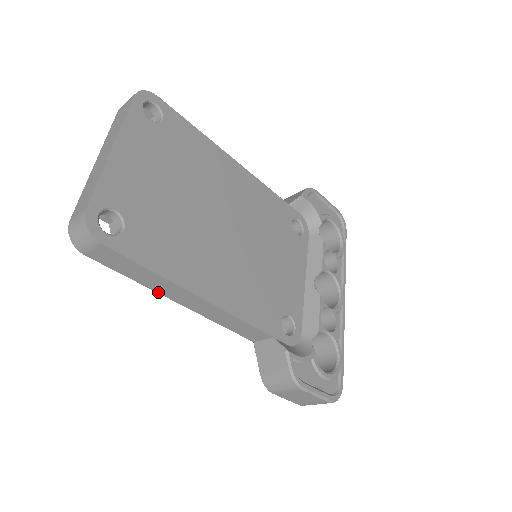
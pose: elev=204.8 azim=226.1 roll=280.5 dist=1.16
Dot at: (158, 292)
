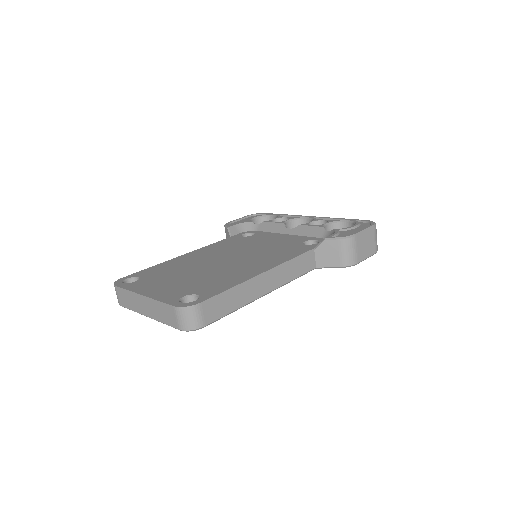
Dot at: (251, 301)
